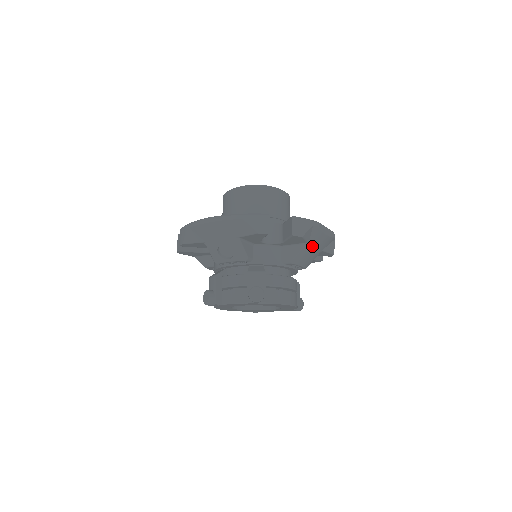
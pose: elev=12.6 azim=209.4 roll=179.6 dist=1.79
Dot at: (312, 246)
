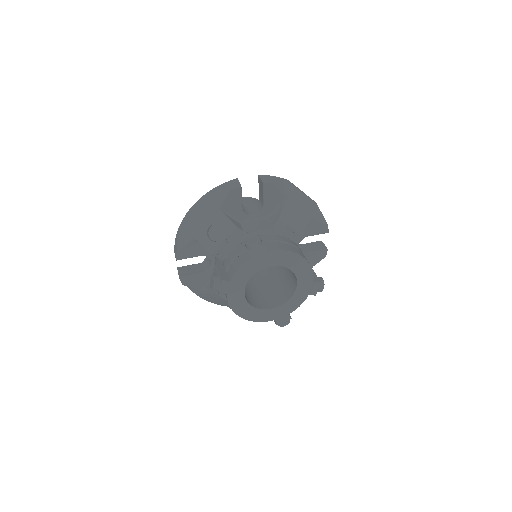
Dot at: (294, 204)
